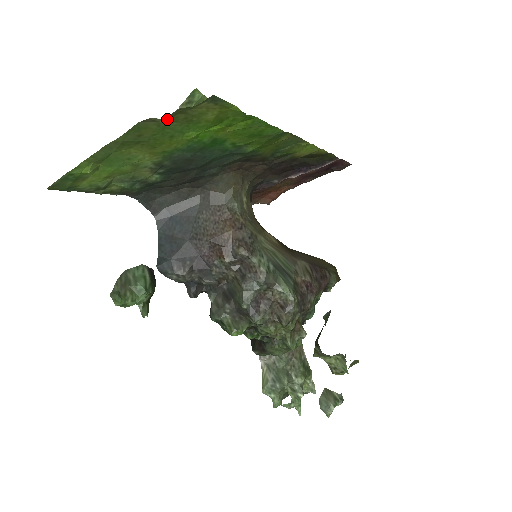
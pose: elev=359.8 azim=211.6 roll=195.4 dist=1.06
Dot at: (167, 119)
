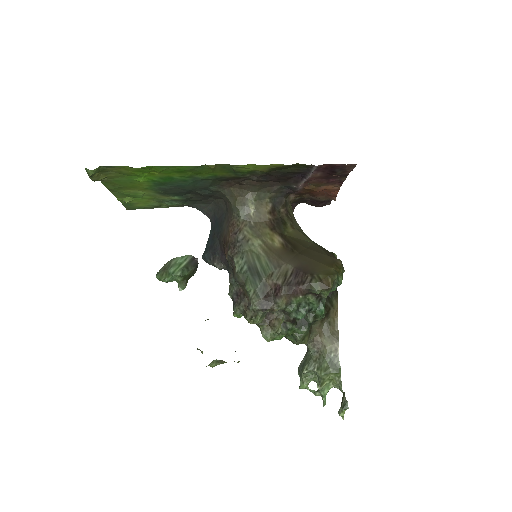
Dot at: (108, 178)
